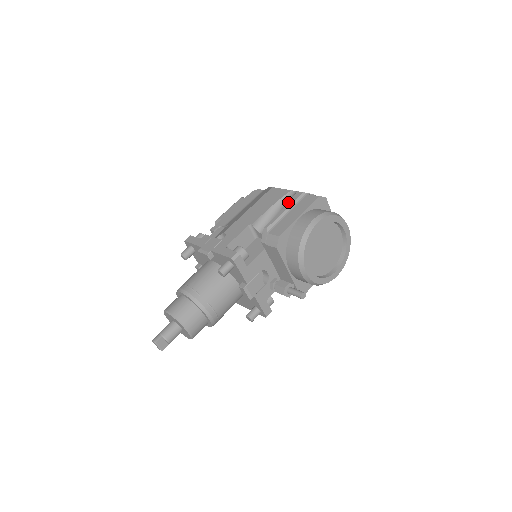
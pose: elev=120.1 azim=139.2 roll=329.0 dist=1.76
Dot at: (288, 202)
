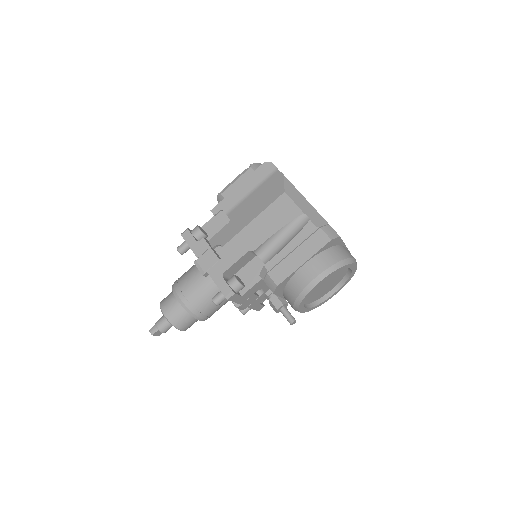
Dot at: (296, 235)
